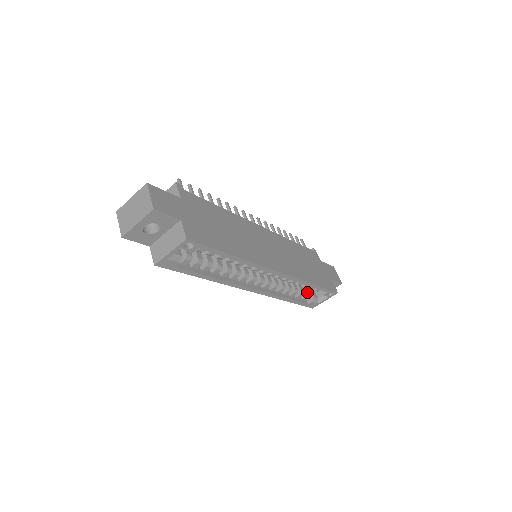
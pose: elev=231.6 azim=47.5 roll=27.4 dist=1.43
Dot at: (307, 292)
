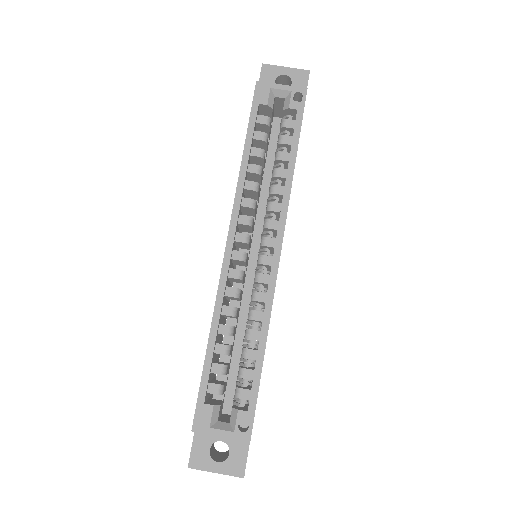
Dot at: (224, 386)
